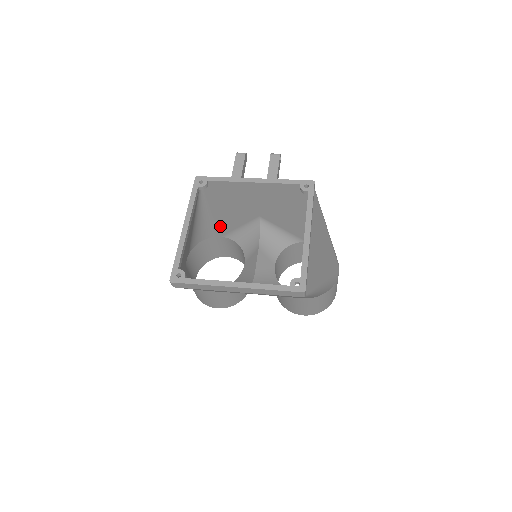
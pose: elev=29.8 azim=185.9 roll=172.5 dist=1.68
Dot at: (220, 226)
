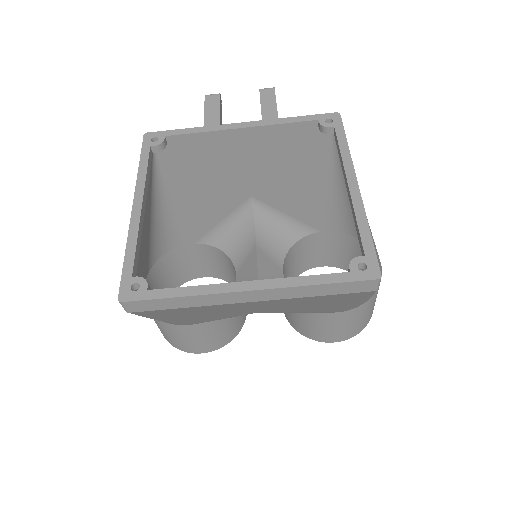
Dot at: (191, 224)
